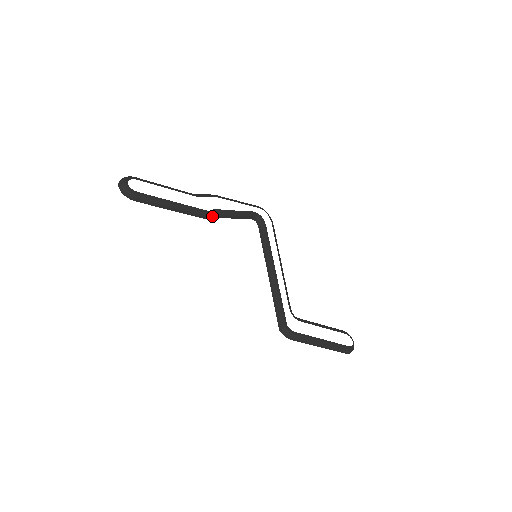
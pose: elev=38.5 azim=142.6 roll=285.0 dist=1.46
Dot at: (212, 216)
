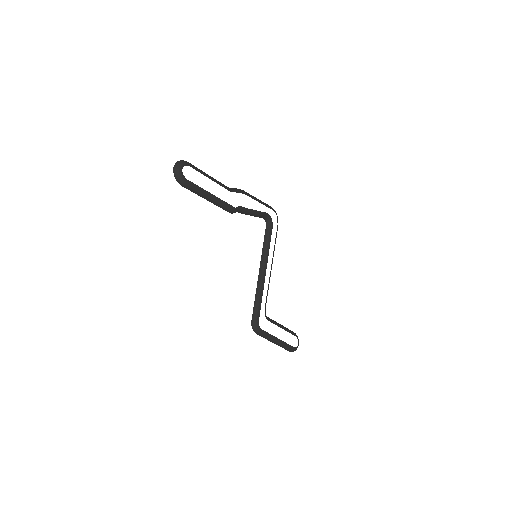
Dot at: (235, 212)
